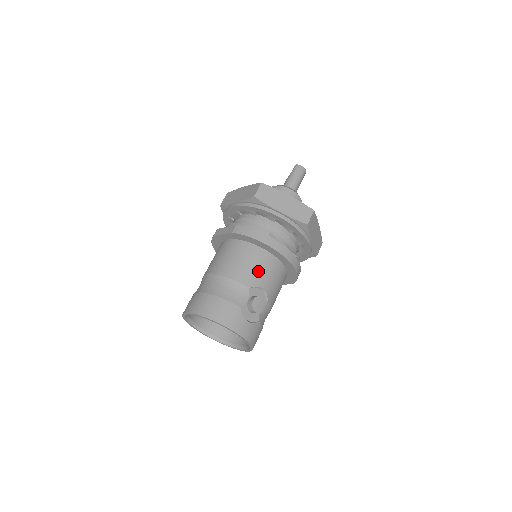
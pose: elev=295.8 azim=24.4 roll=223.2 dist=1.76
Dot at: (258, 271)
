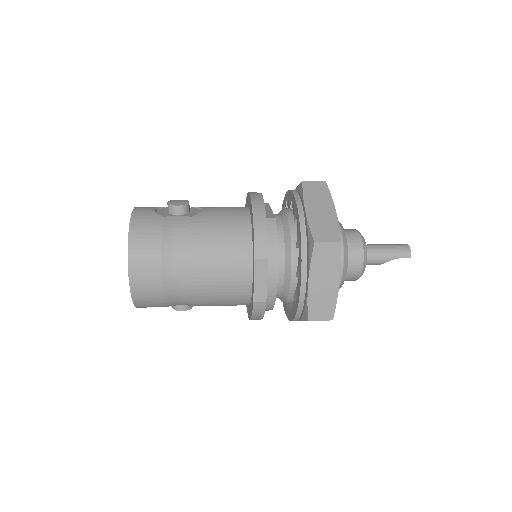
Dot at: occluded
